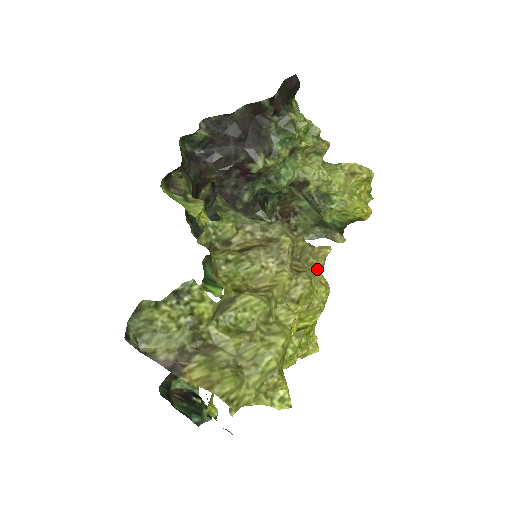
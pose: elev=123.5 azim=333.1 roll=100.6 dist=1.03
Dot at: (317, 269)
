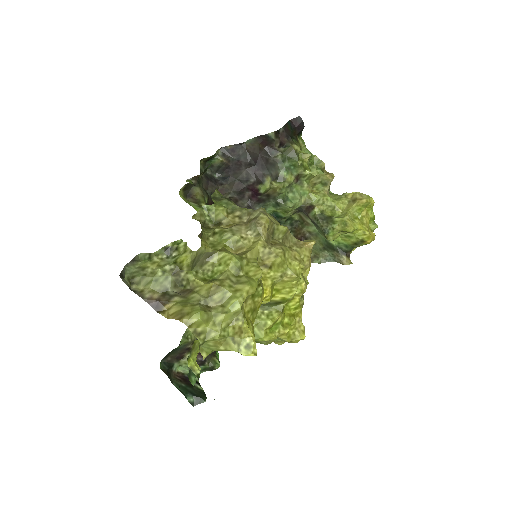
Dot at: occluded
